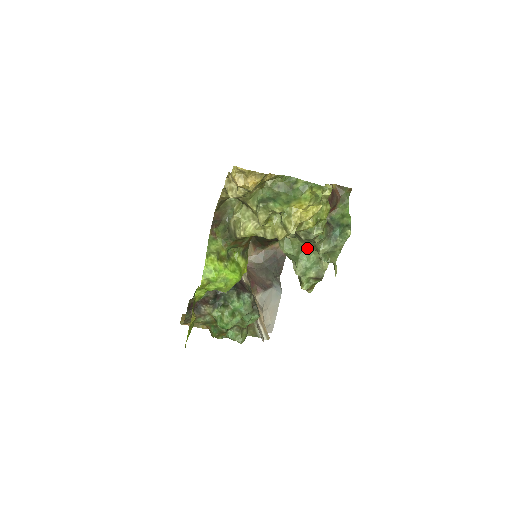
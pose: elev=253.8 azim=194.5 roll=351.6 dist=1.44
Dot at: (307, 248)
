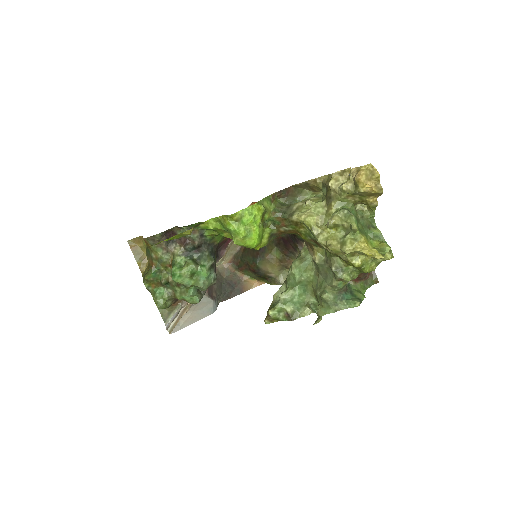
Dot at: (308, 287)
